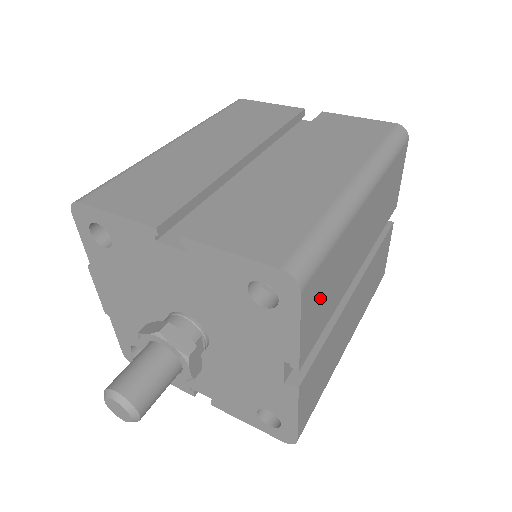
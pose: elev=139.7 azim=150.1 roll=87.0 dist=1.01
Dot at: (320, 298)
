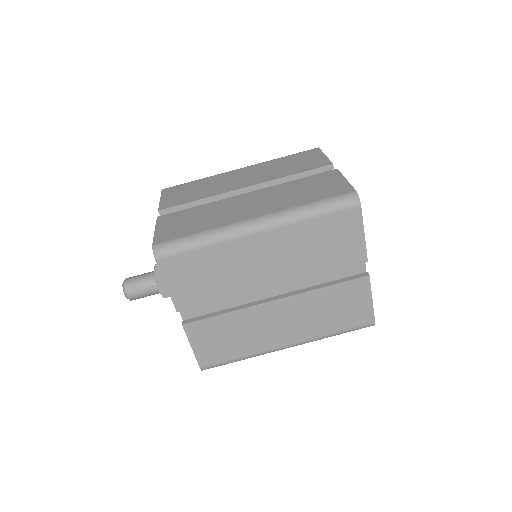
Dot at: (192, 276)
